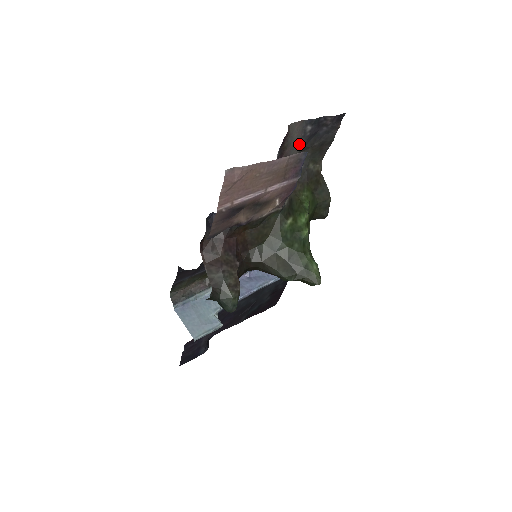
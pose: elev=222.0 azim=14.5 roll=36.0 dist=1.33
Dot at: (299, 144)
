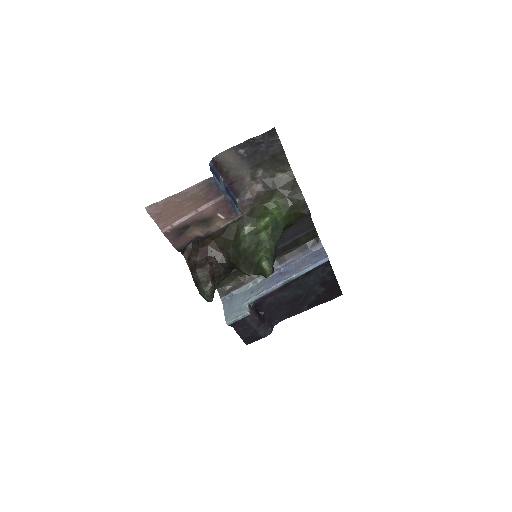
Dot at: (244, 164)
